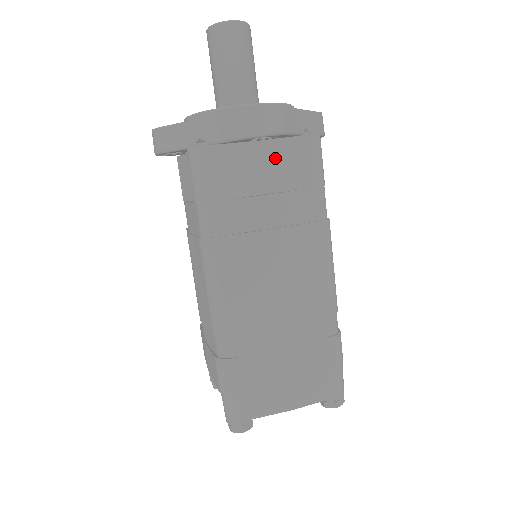
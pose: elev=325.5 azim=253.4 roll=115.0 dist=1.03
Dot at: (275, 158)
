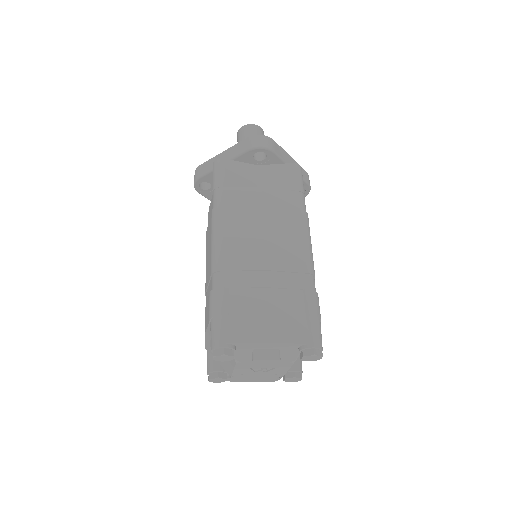
Dot at: (270, 174)
